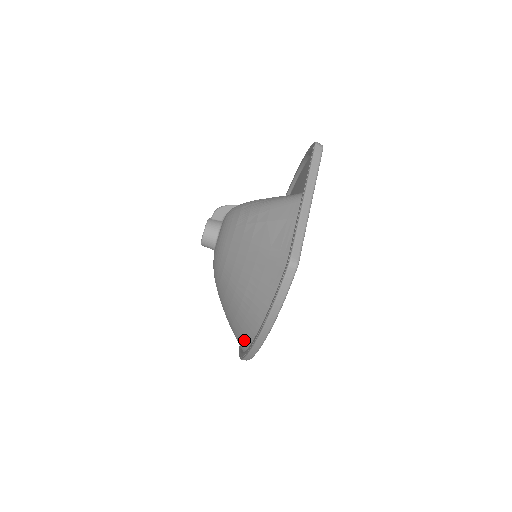
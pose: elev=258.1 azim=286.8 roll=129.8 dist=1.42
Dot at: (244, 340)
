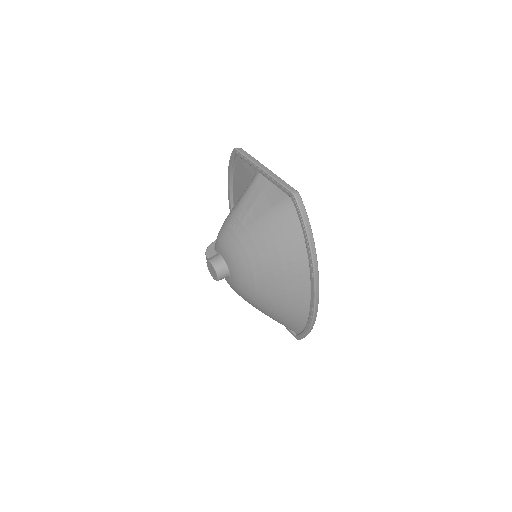
Dot at: (303, 301)
